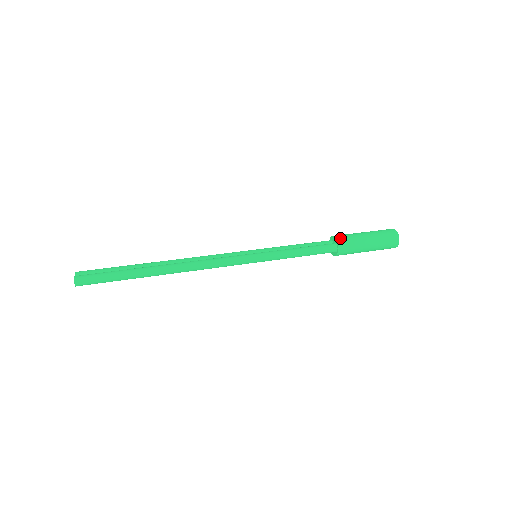
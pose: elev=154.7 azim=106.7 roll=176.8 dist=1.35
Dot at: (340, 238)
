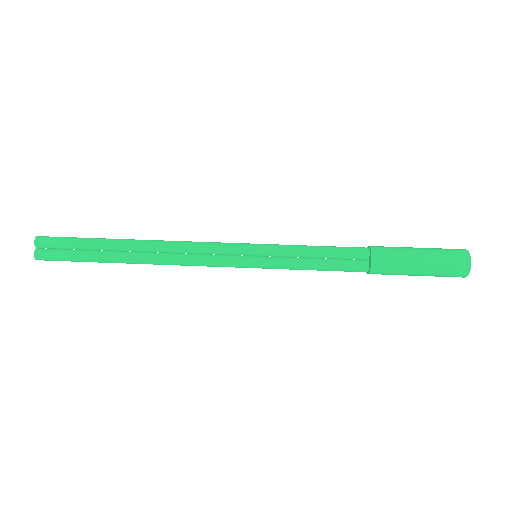
Dot at: (377, 267)
